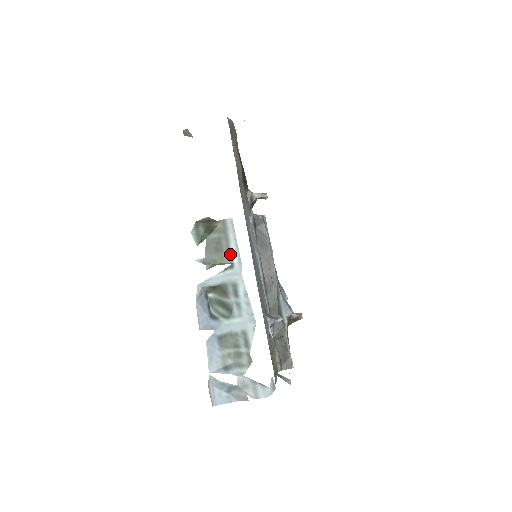
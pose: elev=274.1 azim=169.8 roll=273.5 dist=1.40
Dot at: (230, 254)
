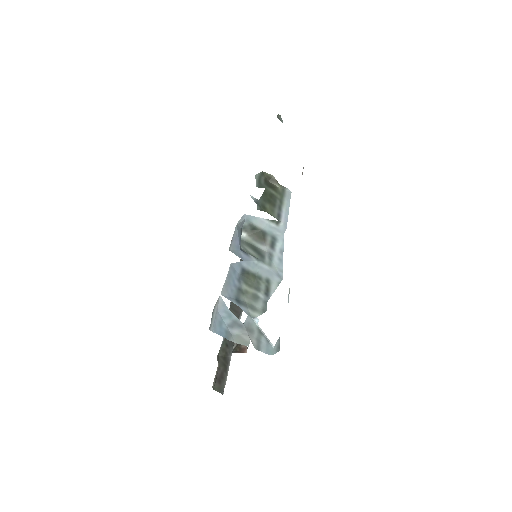
Dot at: (280, 213)
